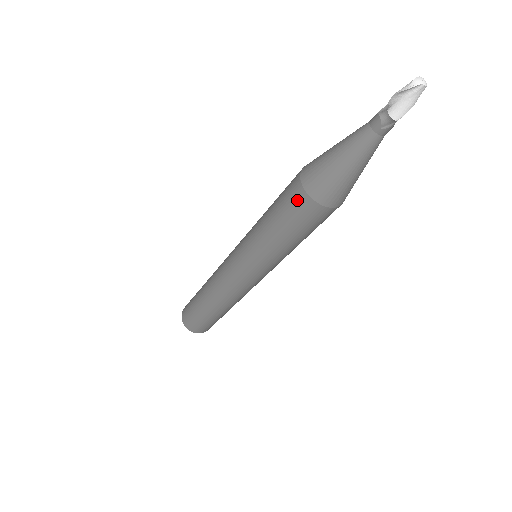
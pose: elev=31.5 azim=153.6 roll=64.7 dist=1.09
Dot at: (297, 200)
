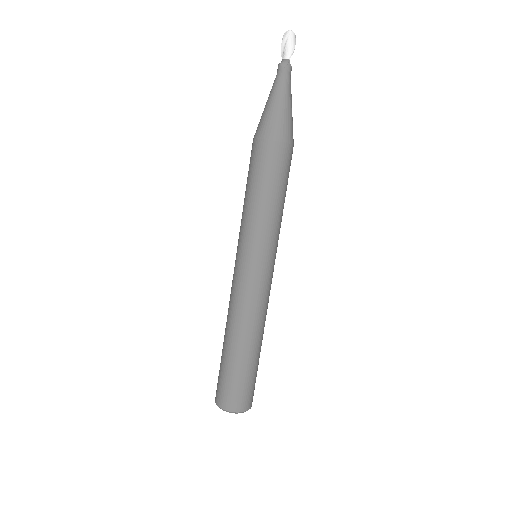
Dot at: (255, 151)
